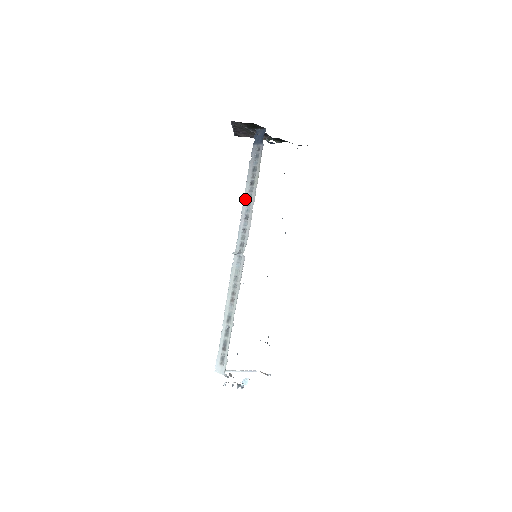
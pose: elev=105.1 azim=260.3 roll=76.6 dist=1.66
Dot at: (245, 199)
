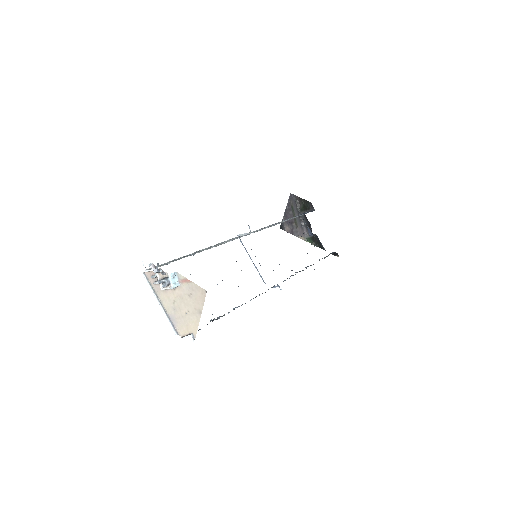
Dot at: (273, 224)
